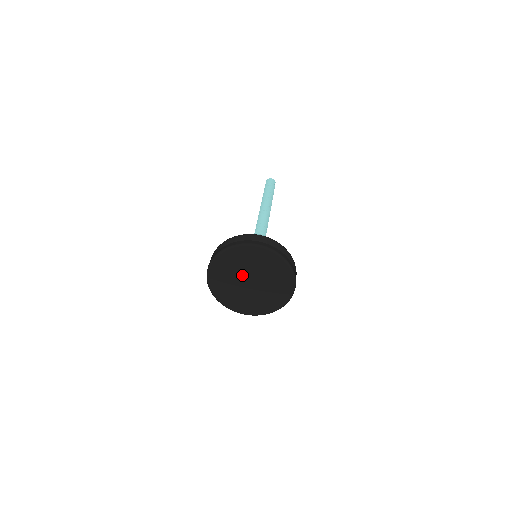
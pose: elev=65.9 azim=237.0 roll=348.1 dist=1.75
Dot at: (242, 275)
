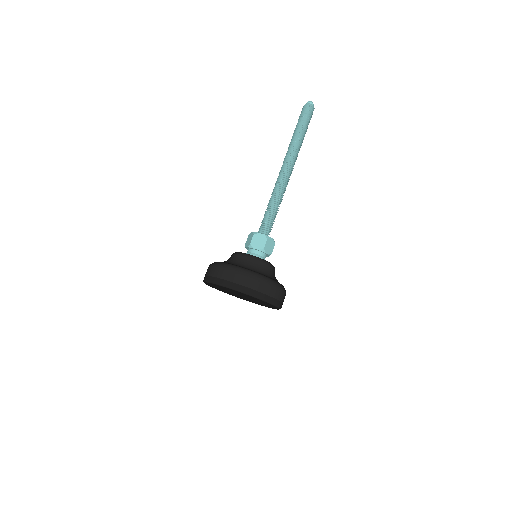
Dot at: (232, 292)
